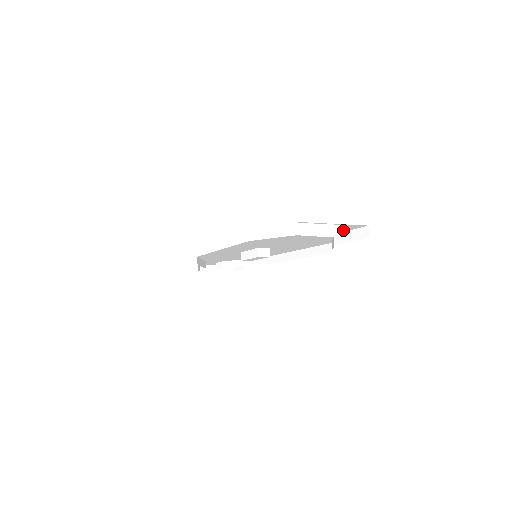
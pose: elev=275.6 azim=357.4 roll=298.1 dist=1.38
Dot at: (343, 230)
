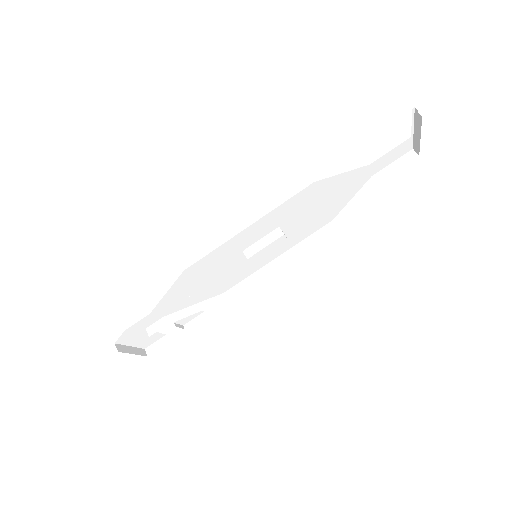
Dot at: (414, 139)
